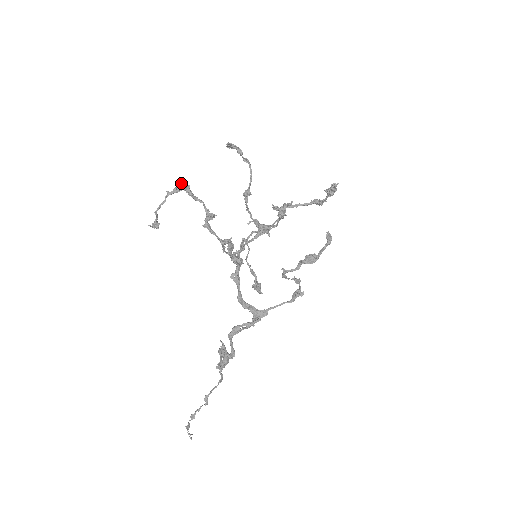
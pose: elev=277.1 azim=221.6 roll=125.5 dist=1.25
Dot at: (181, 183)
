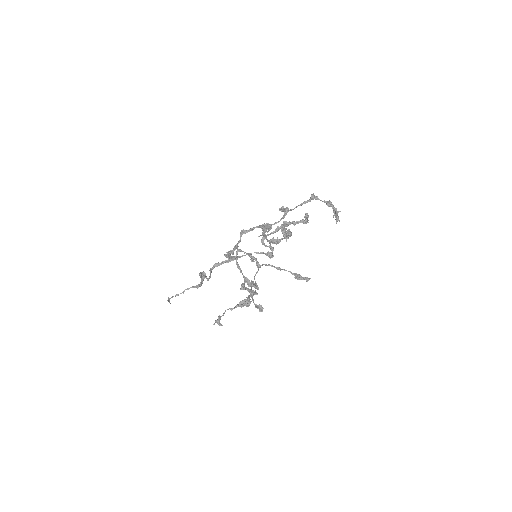
Dot at: (248, 306)
